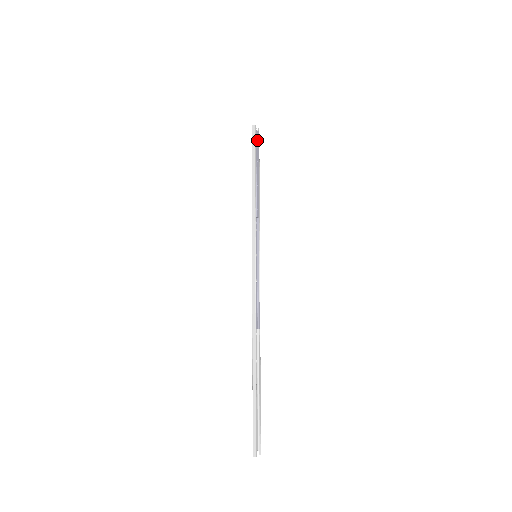
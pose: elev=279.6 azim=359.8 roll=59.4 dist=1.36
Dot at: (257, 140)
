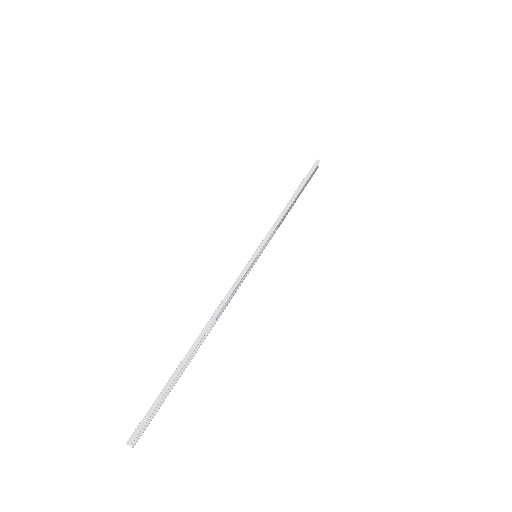
Dot at: (314, 172)
